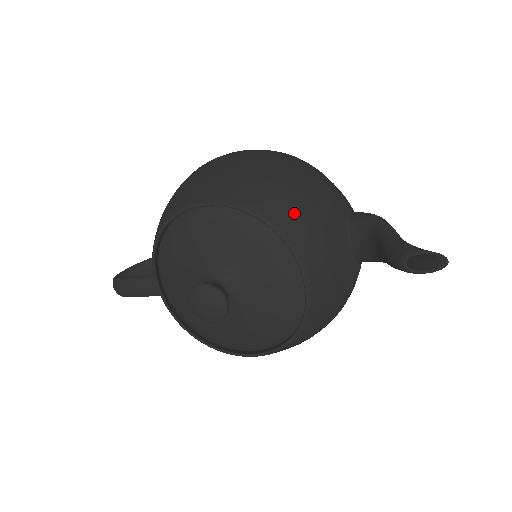
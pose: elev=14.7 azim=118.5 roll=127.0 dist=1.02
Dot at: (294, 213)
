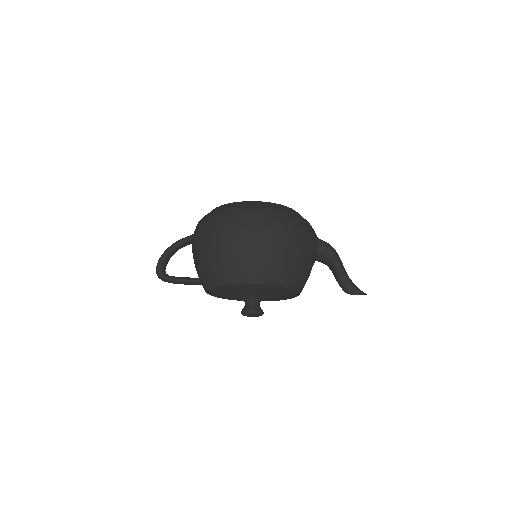
Dot at: (299, 275)
